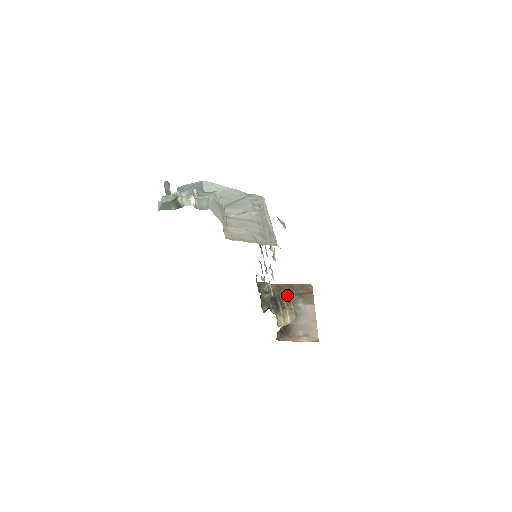
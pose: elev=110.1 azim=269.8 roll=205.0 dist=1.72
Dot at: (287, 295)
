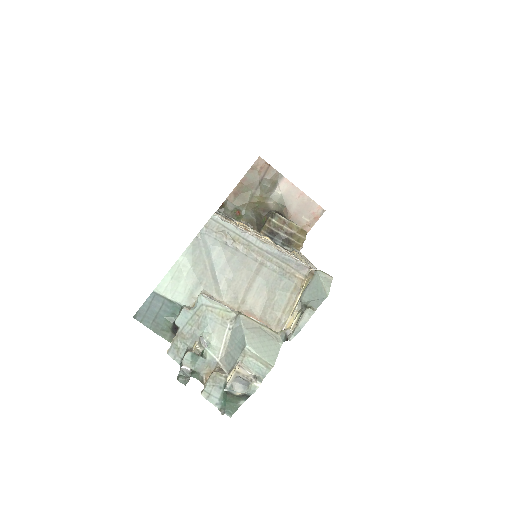
Dot at: (276, 216)
